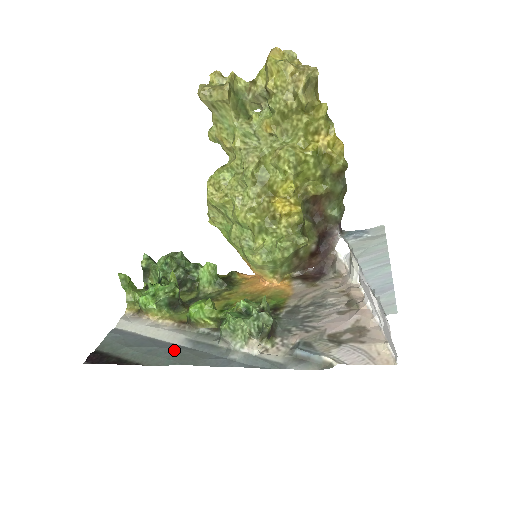
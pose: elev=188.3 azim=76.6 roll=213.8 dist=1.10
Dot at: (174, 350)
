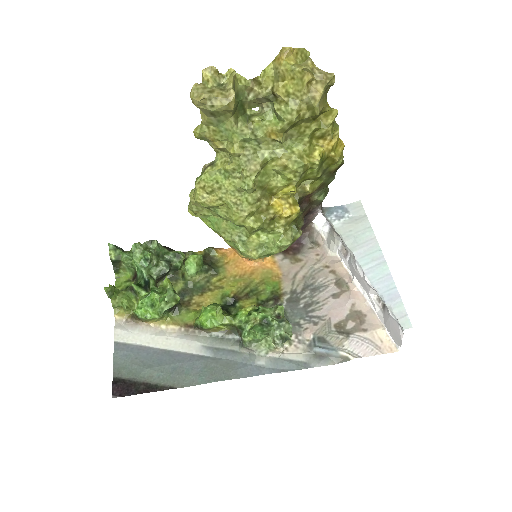
Dot at: (199, 364)
